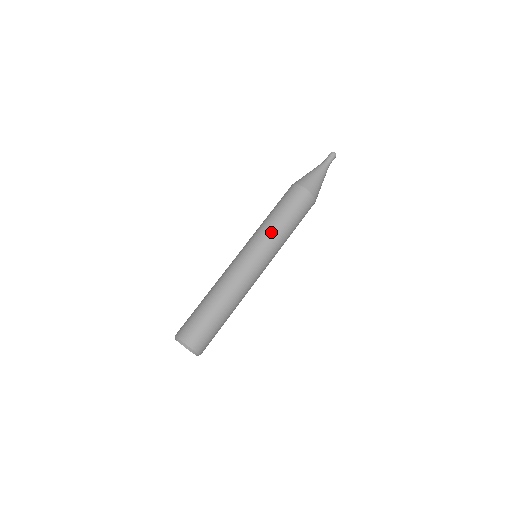
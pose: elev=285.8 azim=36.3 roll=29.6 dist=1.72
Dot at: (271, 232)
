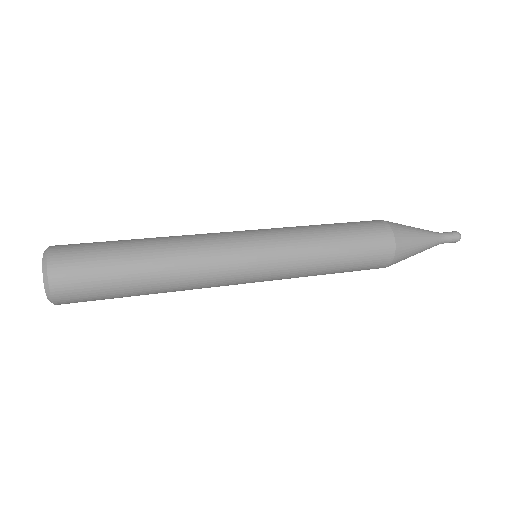
Dot at: (301, 233)
